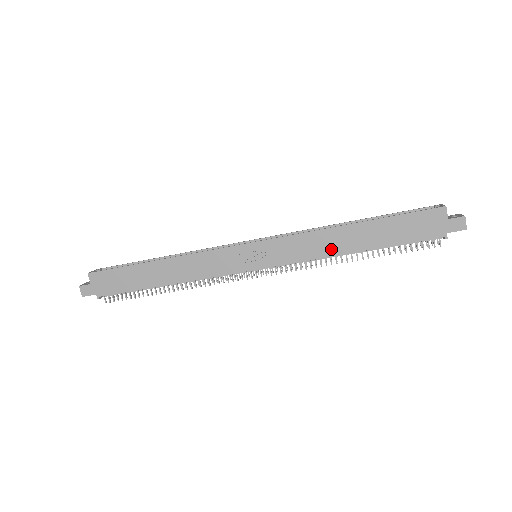
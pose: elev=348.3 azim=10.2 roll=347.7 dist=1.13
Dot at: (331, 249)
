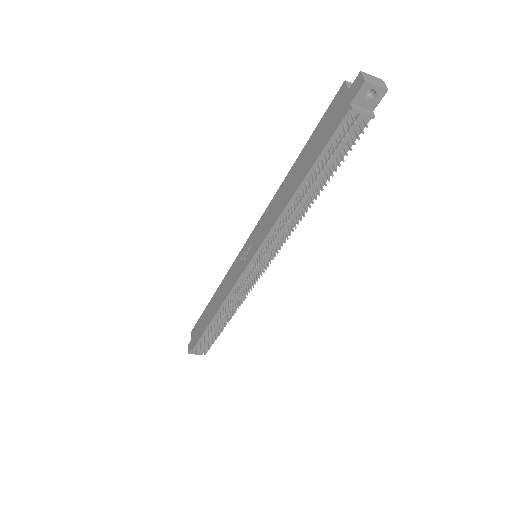
Dot at: (282, 205)
